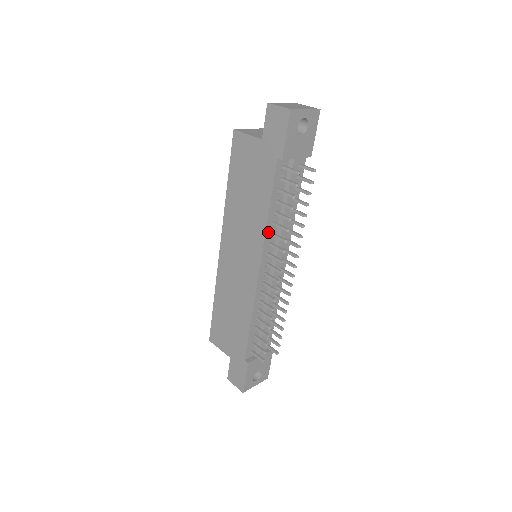
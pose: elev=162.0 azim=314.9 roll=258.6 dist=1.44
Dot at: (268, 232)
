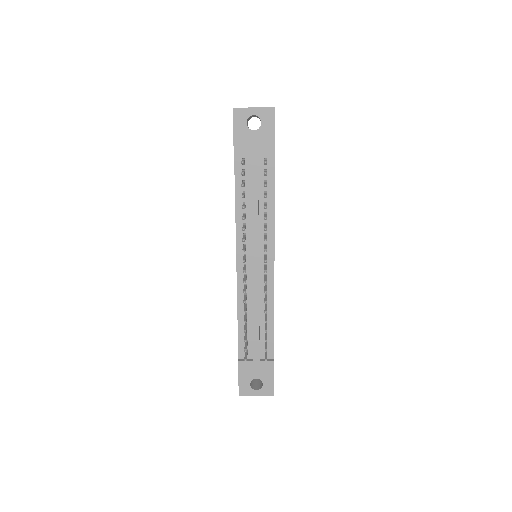
Dot at: (239, 224)
